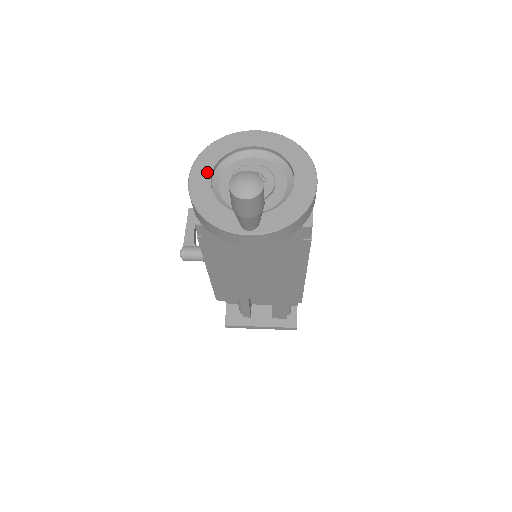
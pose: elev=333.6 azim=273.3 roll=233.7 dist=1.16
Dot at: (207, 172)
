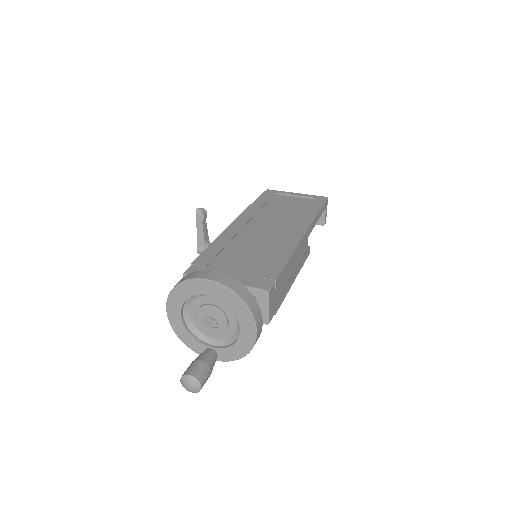
Dot at: (178, 310)
